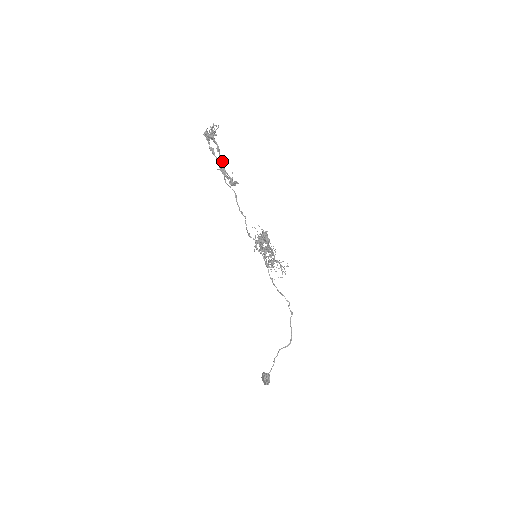
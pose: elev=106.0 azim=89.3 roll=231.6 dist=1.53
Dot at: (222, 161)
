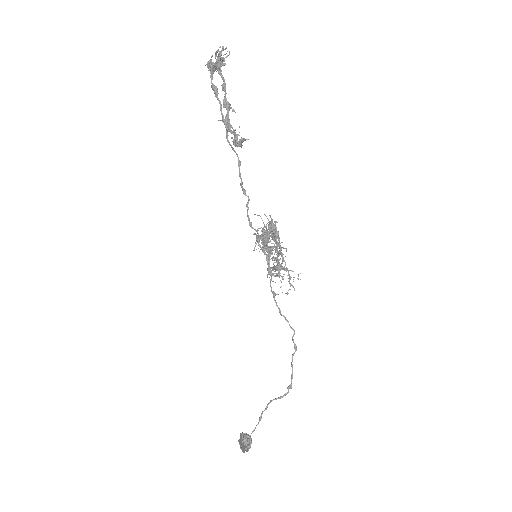
Dot at: (227, 107)
